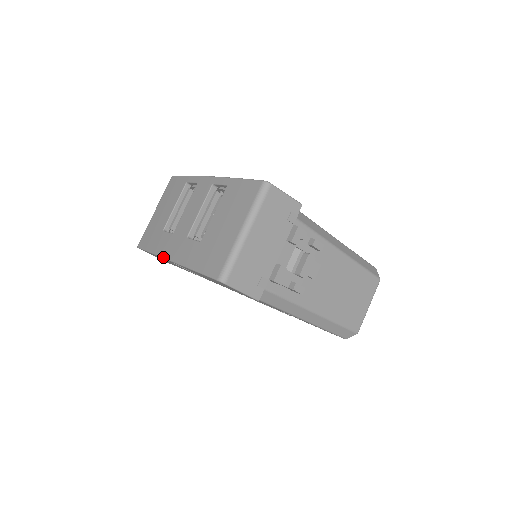
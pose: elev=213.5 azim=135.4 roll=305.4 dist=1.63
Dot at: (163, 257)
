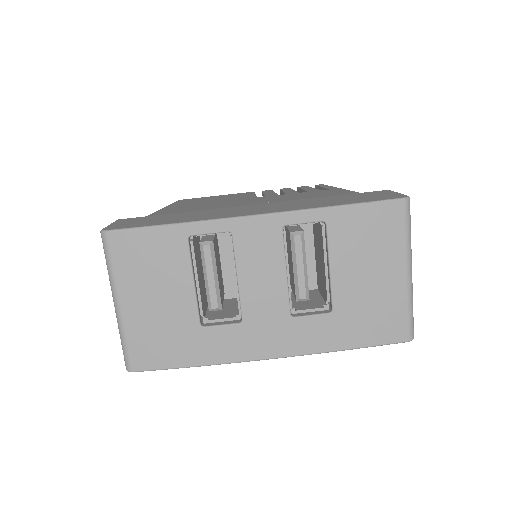
Dot at: occluded
